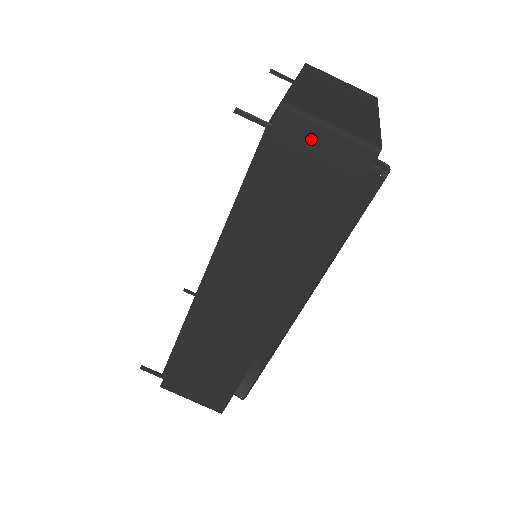
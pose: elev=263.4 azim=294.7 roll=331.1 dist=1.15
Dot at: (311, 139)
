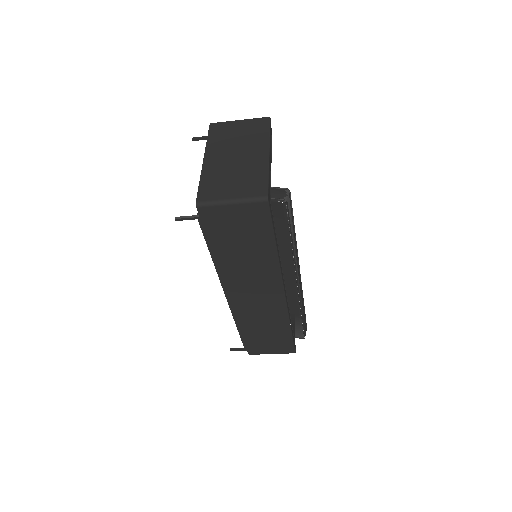
Dot at: (226, 213)
